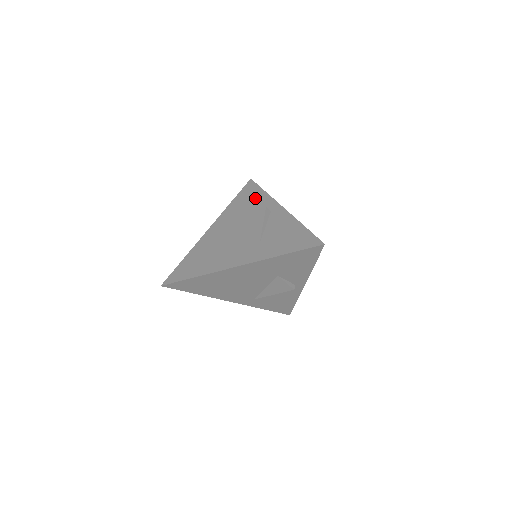
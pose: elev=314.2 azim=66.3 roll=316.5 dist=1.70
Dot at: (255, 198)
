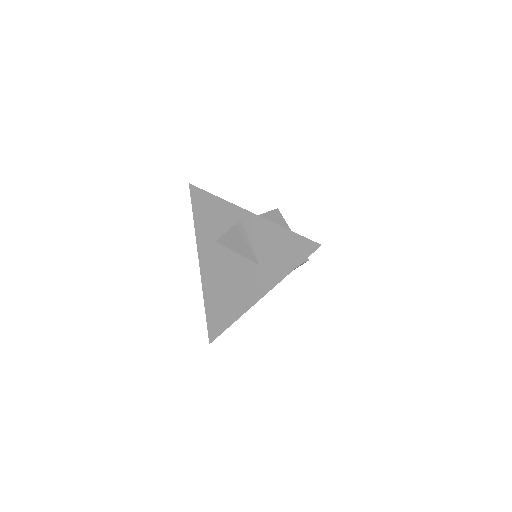
Dot at: (213, 210)
